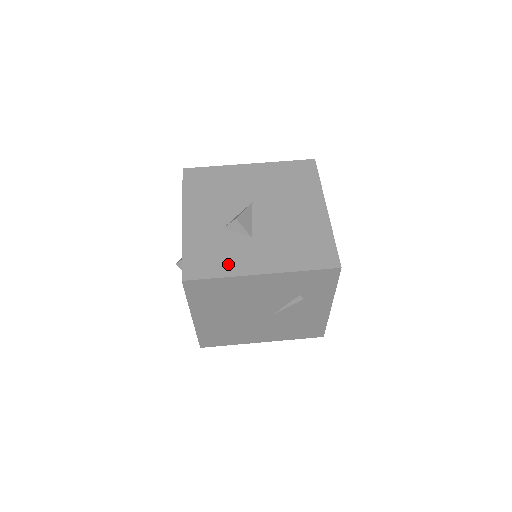
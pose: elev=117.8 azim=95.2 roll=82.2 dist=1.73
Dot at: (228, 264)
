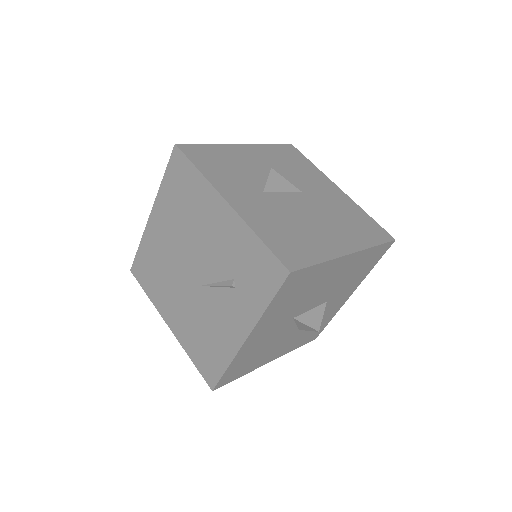
Dot at: (219, 175)
